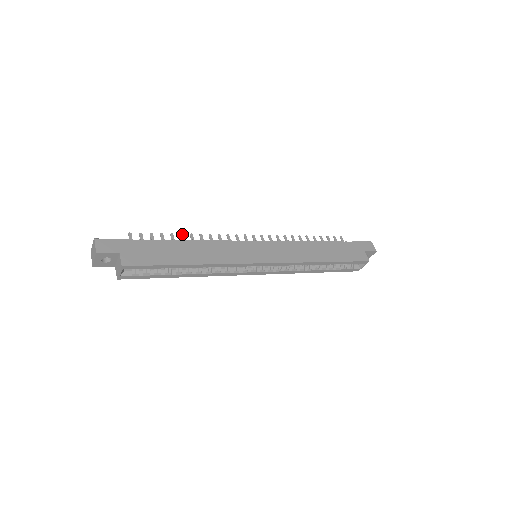
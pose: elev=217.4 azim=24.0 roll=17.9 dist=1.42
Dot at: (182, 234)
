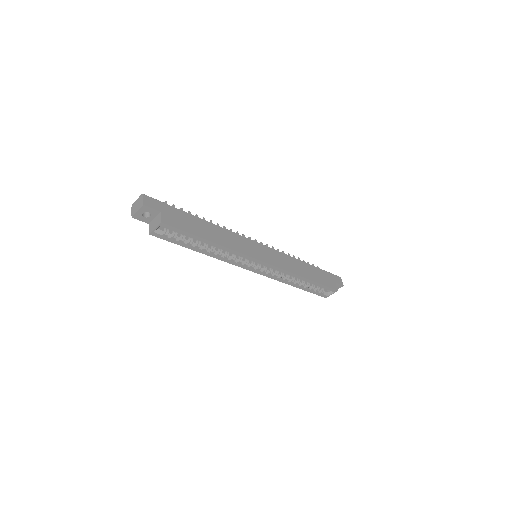
Dot at: (204, 218)
